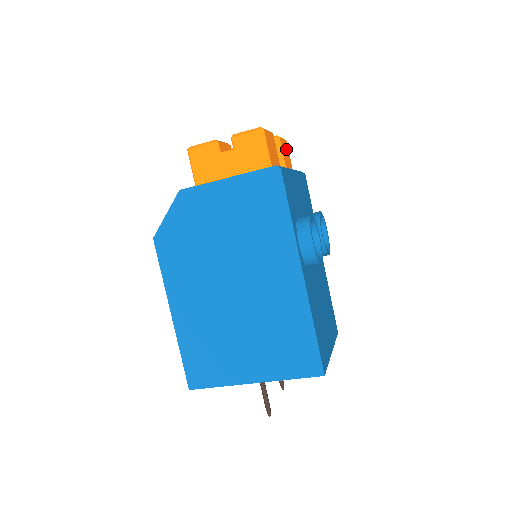
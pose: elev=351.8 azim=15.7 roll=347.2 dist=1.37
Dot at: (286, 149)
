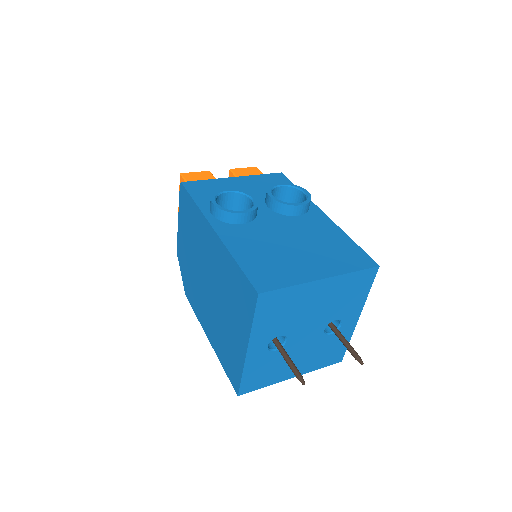
Dot at: (251, 171)
